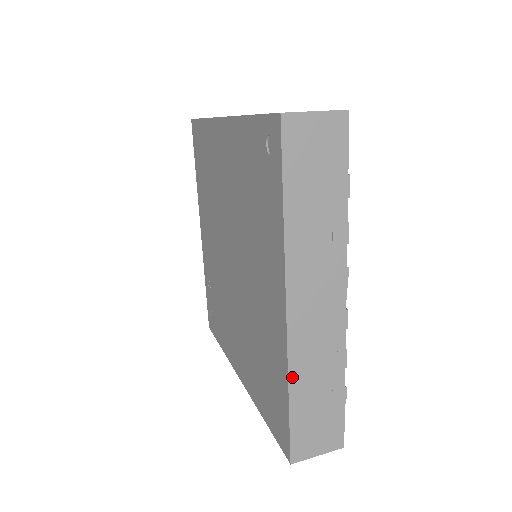
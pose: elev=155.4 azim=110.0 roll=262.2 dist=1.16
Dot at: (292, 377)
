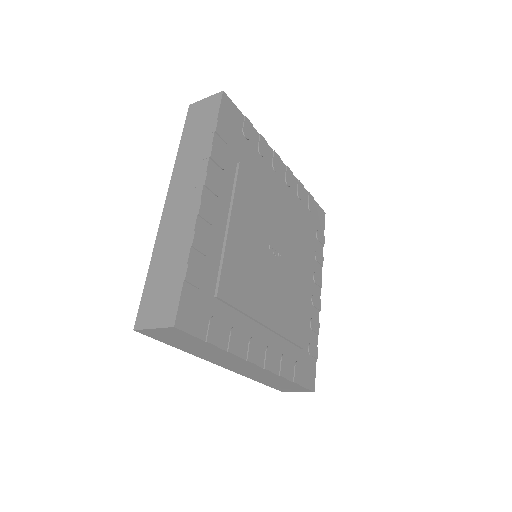
Dot at: (156, 251)
